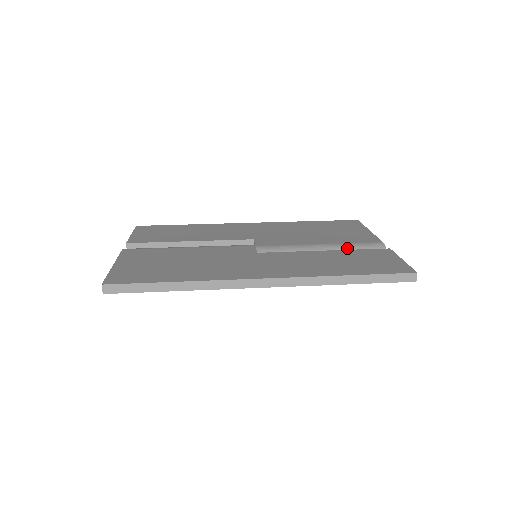
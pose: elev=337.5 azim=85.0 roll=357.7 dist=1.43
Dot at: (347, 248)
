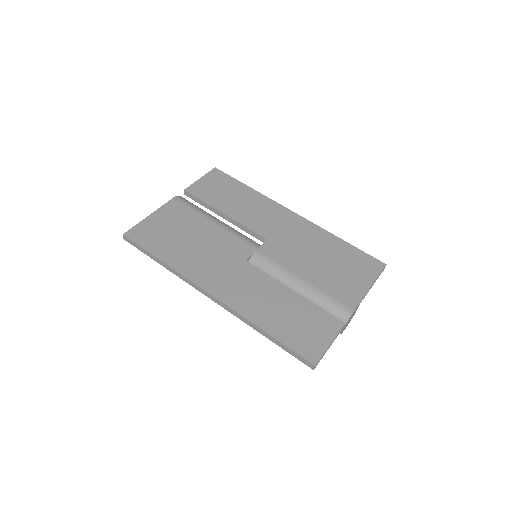
Dot at: (318, 297)
